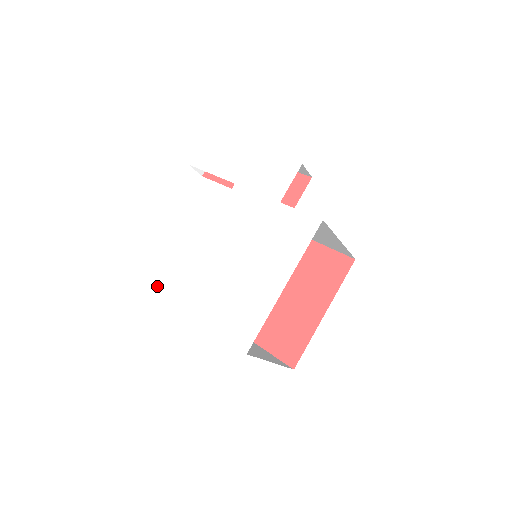
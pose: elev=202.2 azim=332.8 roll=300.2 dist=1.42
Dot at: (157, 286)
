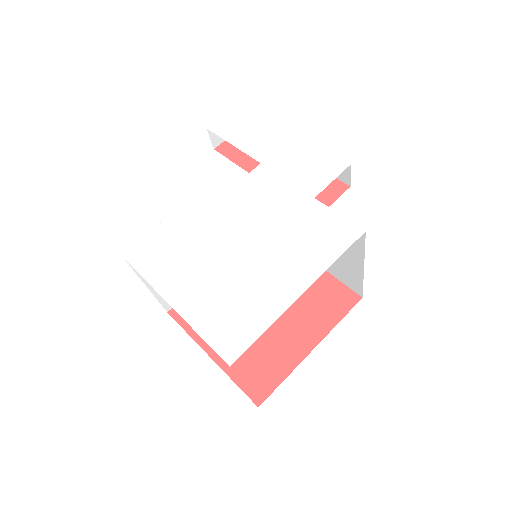
Dot at: (125, 251)
